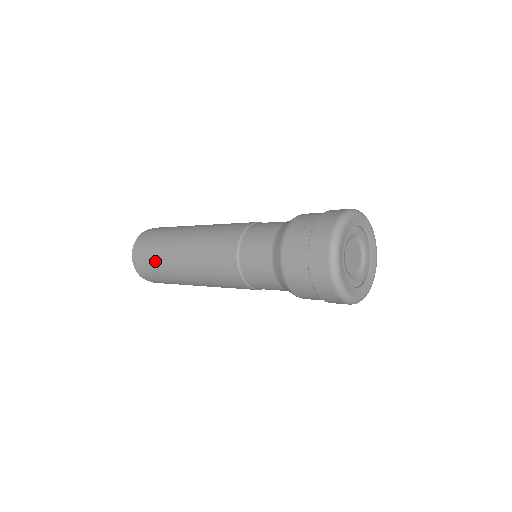
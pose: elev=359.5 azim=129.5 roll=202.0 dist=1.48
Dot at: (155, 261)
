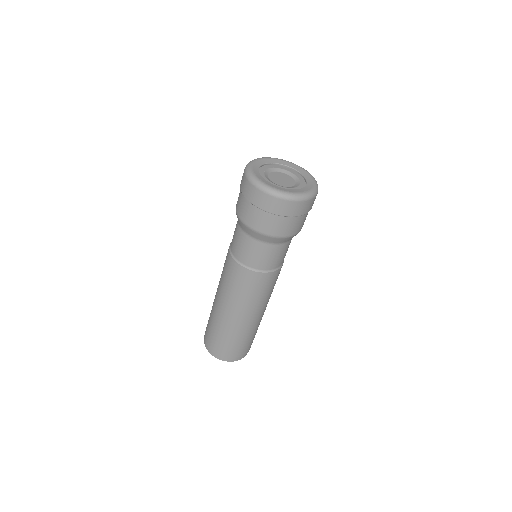
Dot at: occluded
